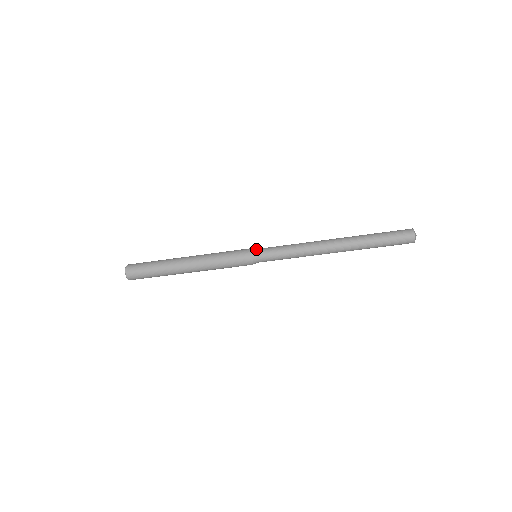
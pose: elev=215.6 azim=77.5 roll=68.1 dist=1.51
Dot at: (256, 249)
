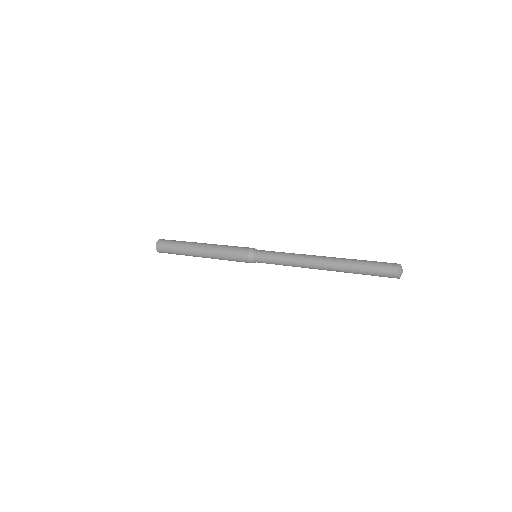
Dot at: (256, 250)
